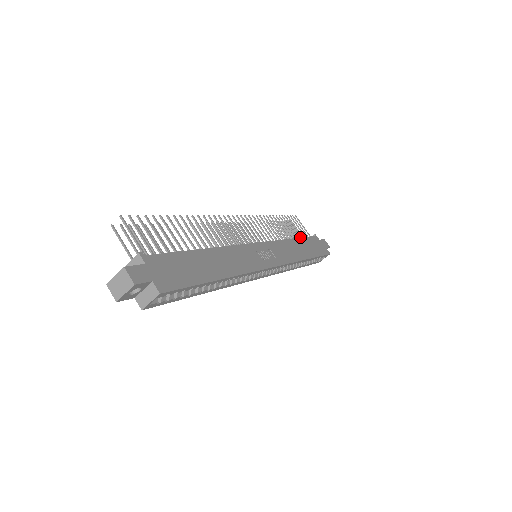
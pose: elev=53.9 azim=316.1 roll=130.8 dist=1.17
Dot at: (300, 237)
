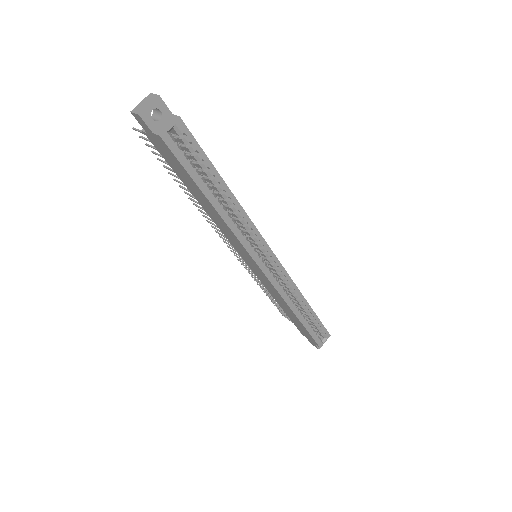
Dot at: occluded
